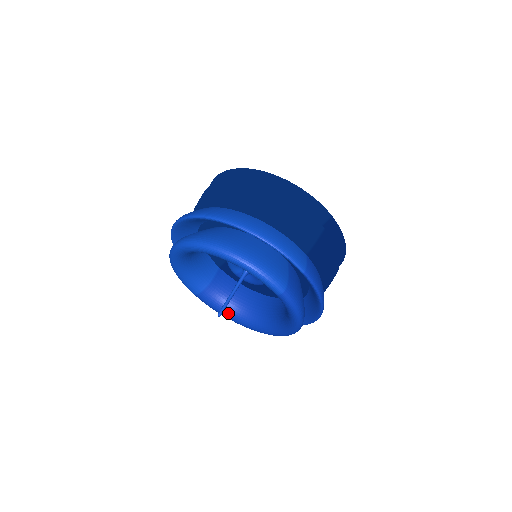
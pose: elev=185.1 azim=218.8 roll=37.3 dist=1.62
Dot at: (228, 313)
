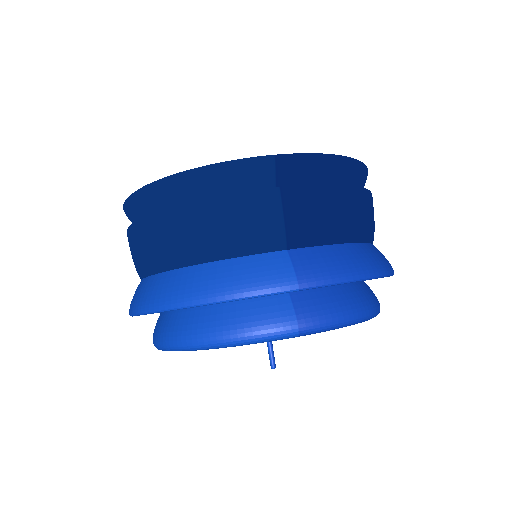
Dot at: occluded
